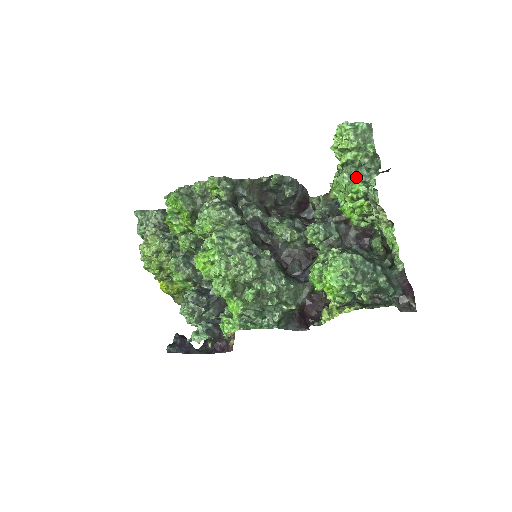
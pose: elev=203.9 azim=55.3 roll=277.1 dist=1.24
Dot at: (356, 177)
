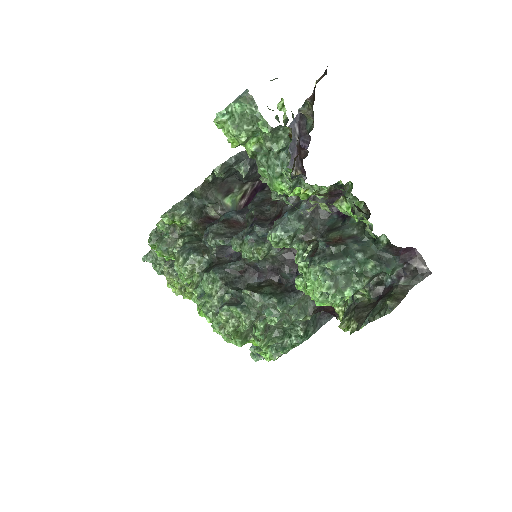
Dot at: (270, 174)
